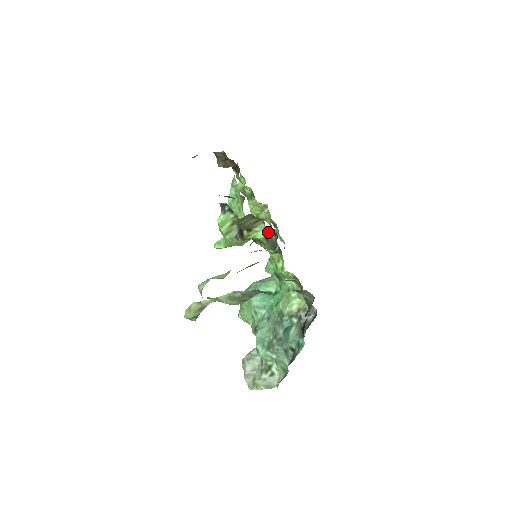
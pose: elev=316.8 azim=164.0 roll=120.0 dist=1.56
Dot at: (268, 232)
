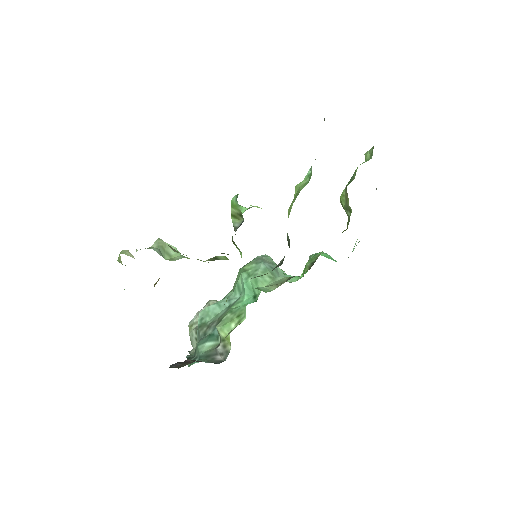
Dot at: occluded
